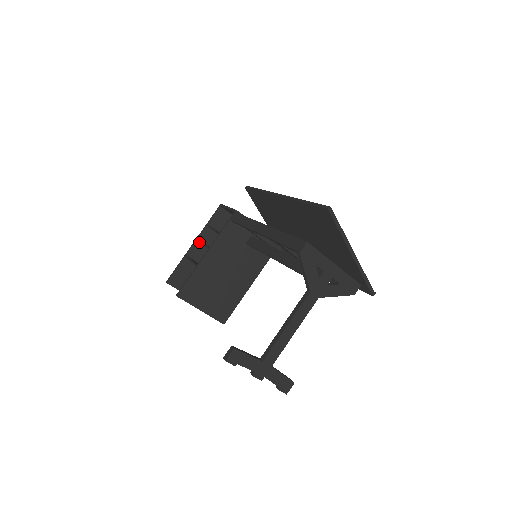
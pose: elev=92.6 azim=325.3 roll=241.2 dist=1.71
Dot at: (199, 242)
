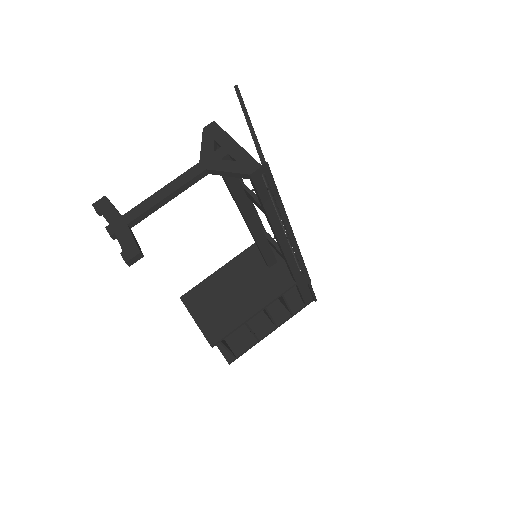
Dot at: occluded
